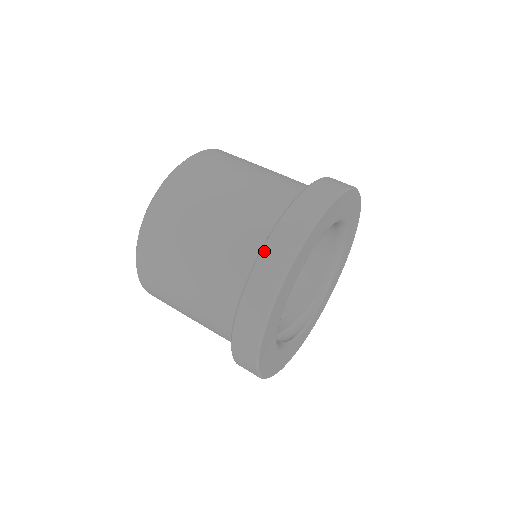
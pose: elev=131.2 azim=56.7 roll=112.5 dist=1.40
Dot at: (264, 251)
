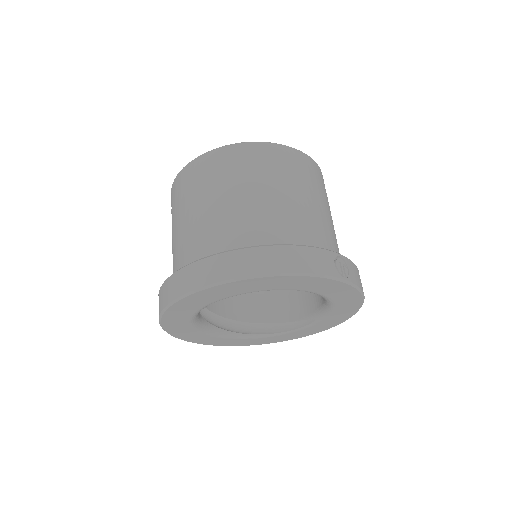
Dot at: (168, 279)
